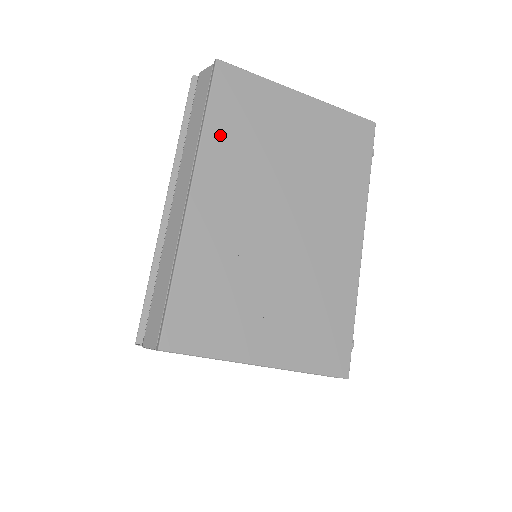
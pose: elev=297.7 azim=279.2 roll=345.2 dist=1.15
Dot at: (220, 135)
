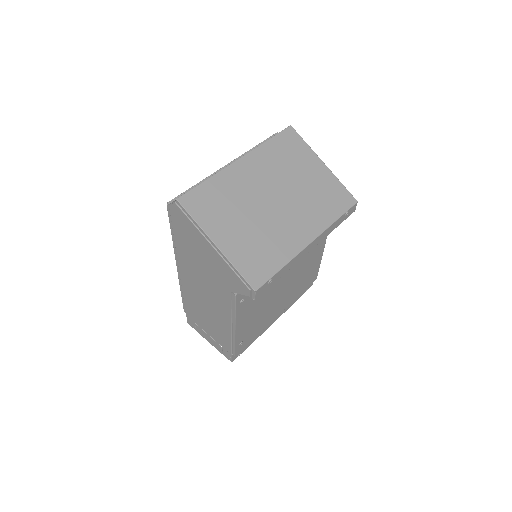
Dot at: (270, 150)
